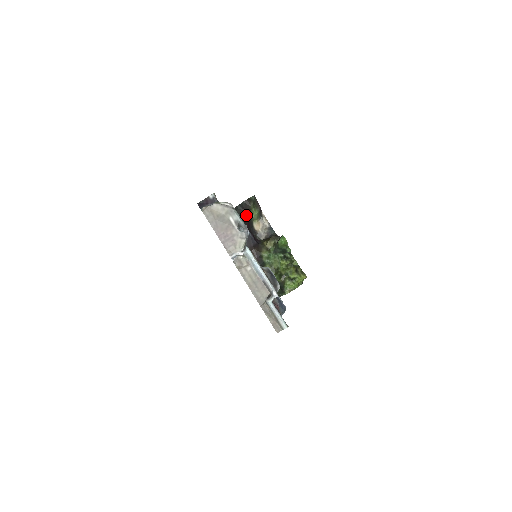
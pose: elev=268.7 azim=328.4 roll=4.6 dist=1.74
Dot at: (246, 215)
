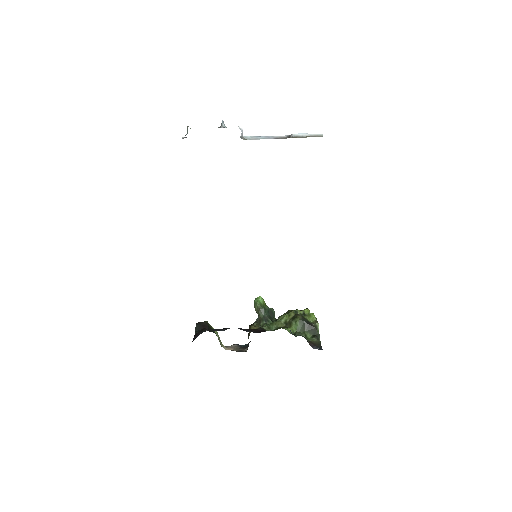
Dot at: occluded
